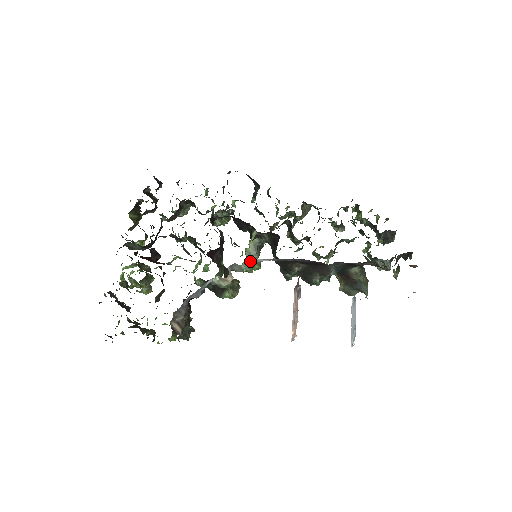
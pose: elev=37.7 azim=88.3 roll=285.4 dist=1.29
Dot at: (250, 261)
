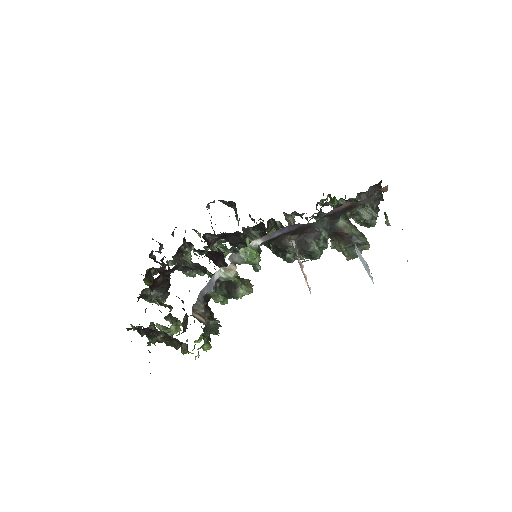
Dot at: (256, 268)
